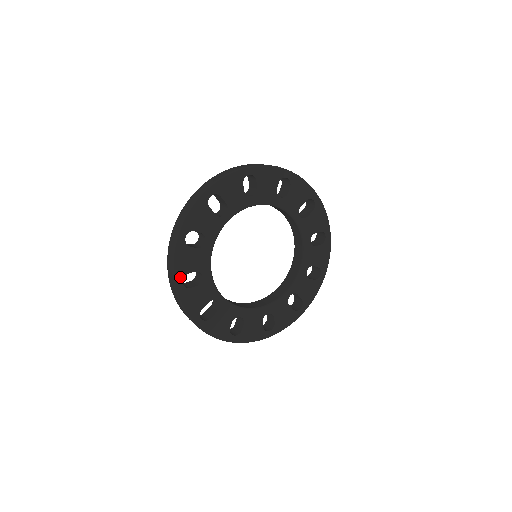
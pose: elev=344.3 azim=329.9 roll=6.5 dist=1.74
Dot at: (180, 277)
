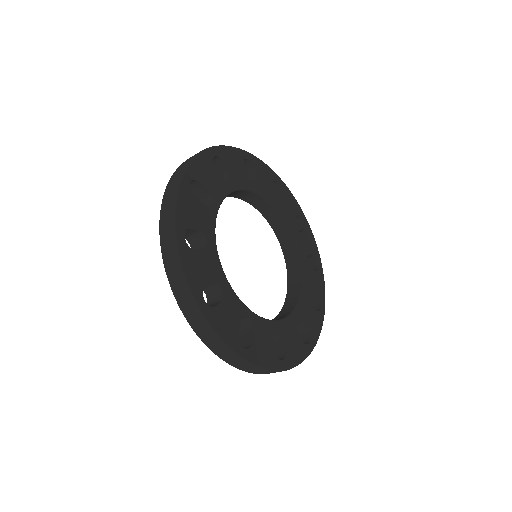
Dot at: (219, 153)
